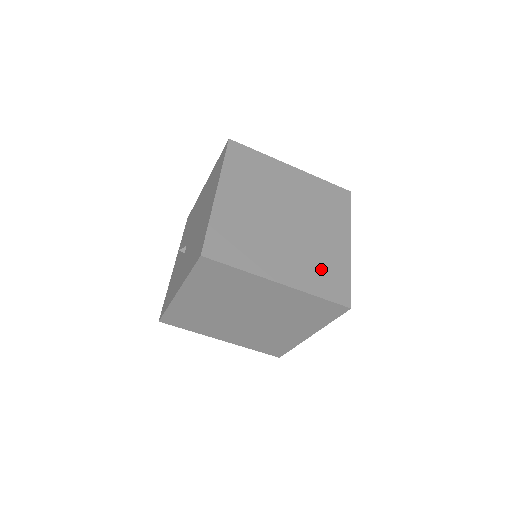
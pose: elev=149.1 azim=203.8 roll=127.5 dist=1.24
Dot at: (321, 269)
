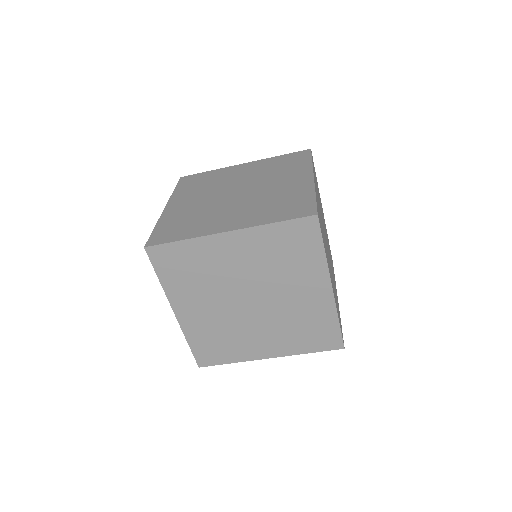
Dot at: (277, 205)
